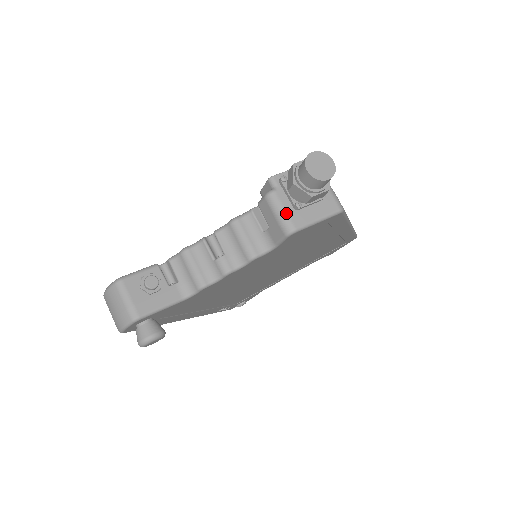
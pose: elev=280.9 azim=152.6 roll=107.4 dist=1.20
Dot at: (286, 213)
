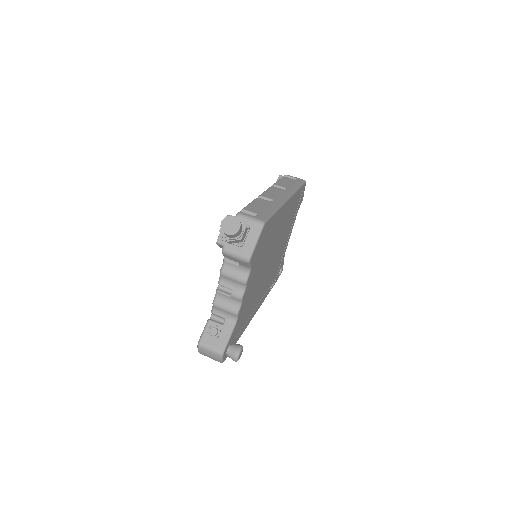
Dot at: (238, 253)
